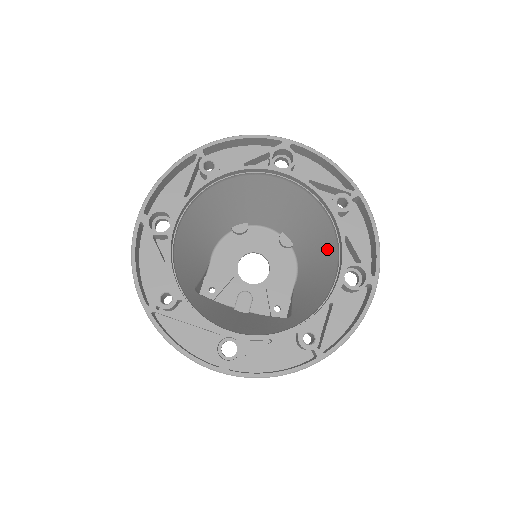
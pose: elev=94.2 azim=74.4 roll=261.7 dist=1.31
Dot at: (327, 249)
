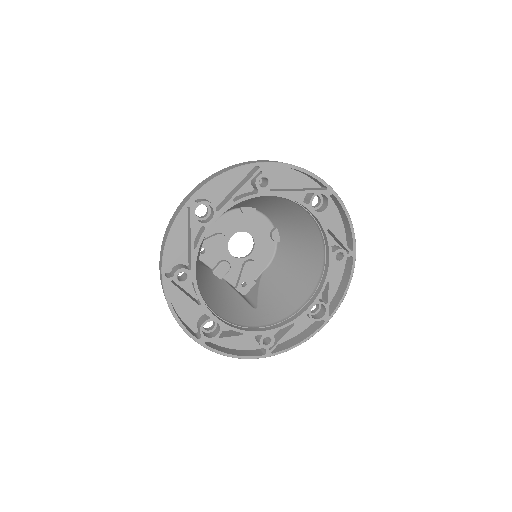
Dot at: (308, 275)
